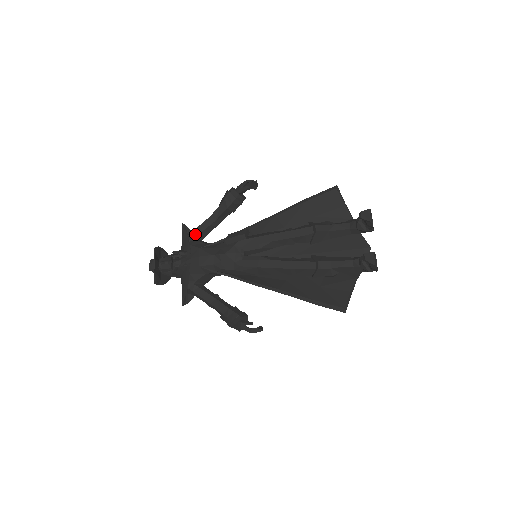
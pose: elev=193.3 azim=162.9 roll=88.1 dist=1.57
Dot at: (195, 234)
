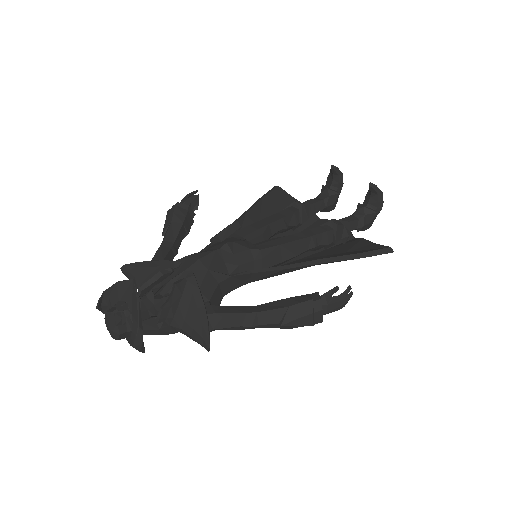
Dot at: occluded
